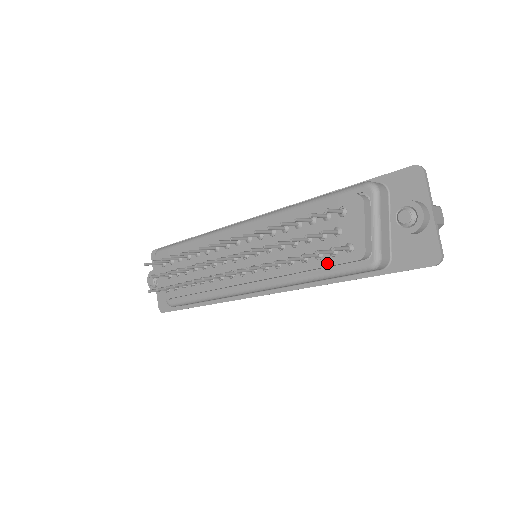
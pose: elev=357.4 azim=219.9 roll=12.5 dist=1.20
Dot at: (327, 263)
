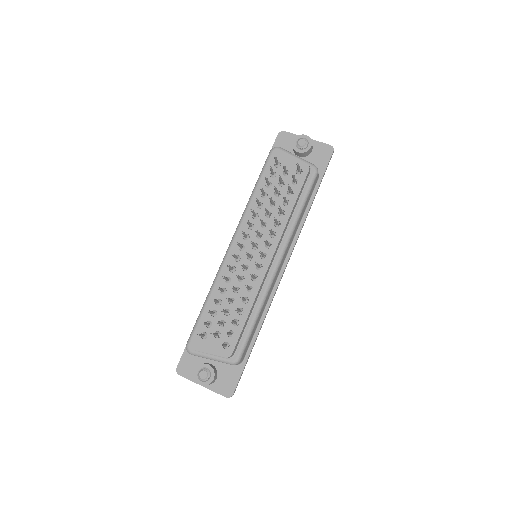
Dot at: (298, 189)
